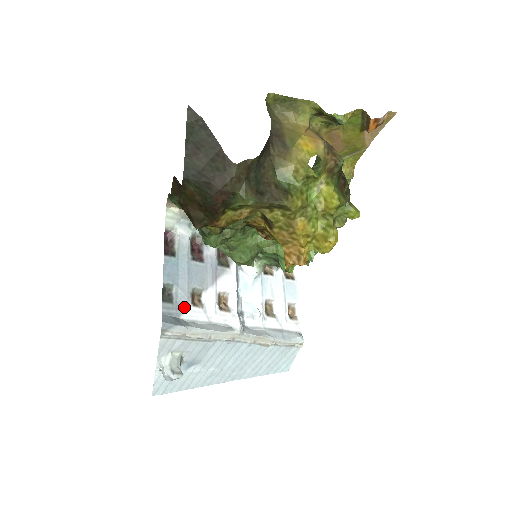
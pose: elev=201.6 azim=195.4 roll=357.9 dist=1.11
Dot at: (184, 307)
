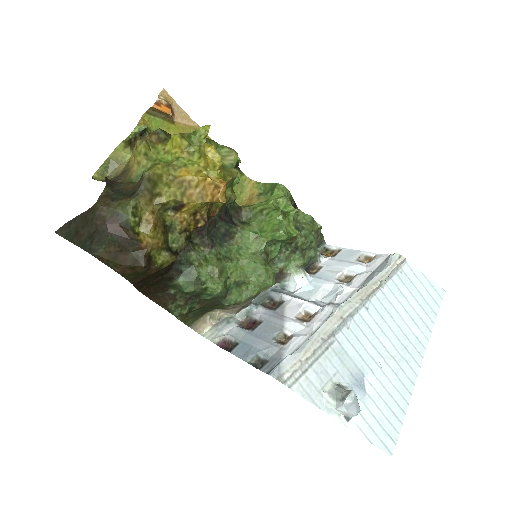
Dot at: (280, 353)
